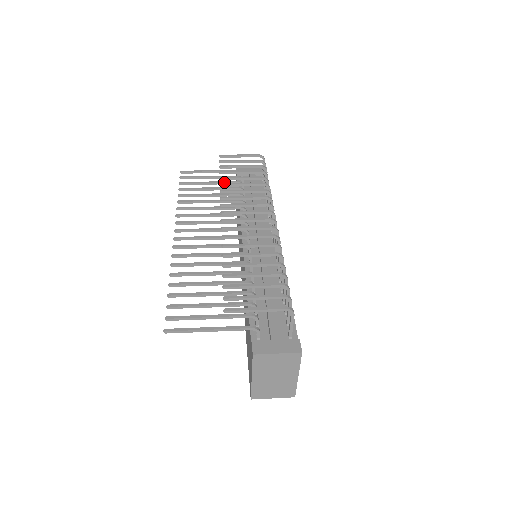
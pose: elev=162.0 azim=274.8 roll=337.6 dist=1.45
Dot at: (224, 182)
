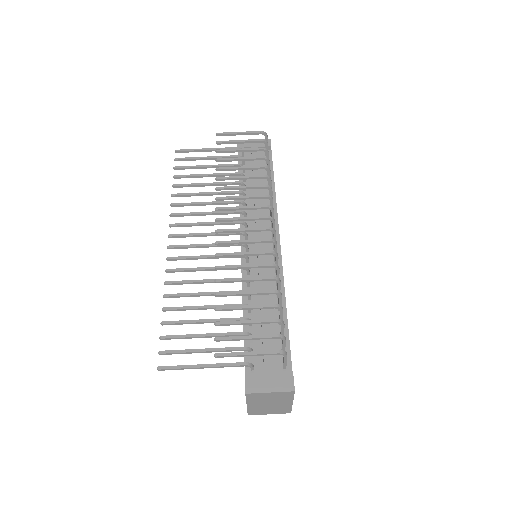
Dot at: (222, 165)
